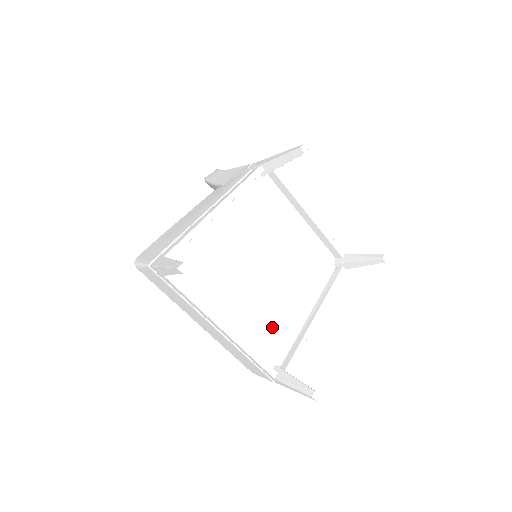
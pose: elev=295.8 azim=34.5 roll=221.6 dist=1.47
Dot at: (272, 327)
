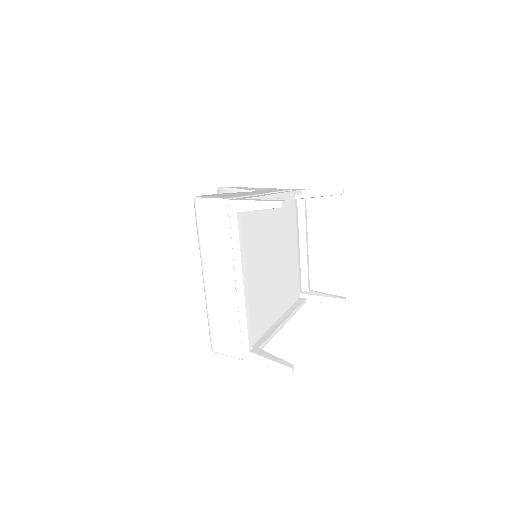
Dot at: (259, 311)
